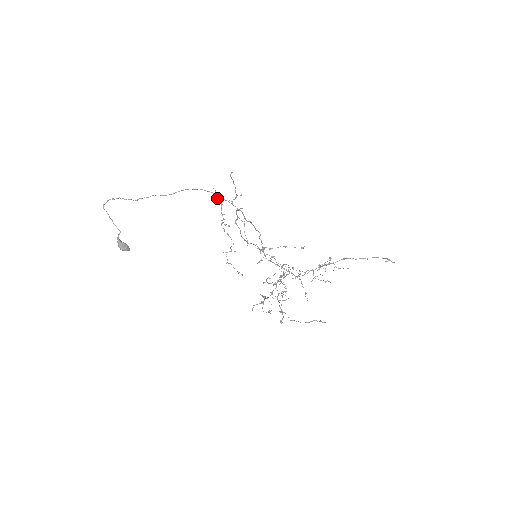
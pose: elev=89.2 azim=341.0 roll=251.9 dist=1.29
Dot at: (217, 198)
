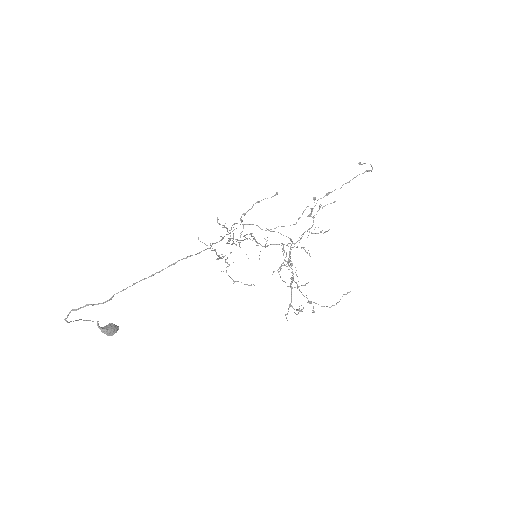
Dot at: occluded
